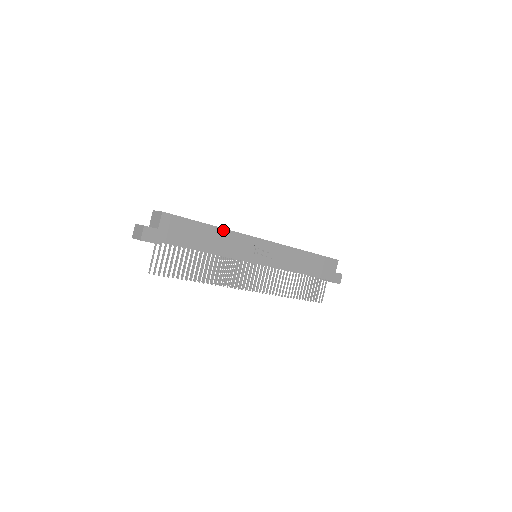
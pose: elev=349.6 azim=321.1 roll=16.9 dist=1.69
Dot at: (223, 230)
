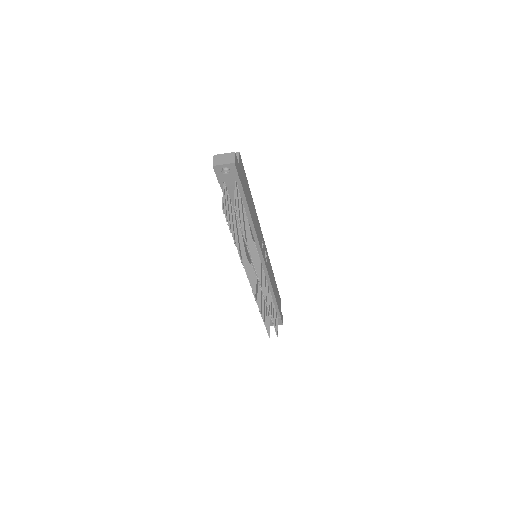
Dot at: (254, 207)
